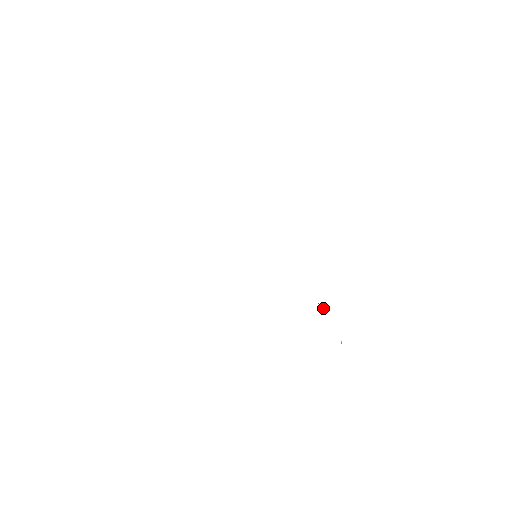
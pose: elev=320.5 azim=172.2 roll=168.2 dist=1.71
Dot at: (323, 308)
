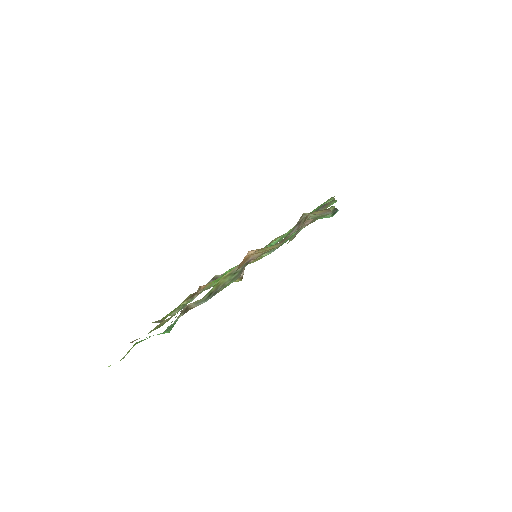
Dot at: (303, 214)
